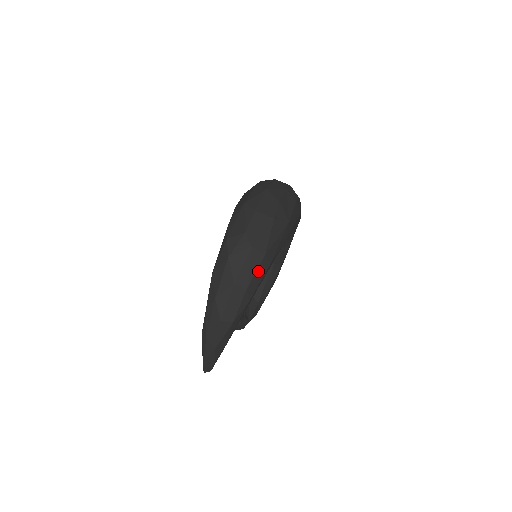
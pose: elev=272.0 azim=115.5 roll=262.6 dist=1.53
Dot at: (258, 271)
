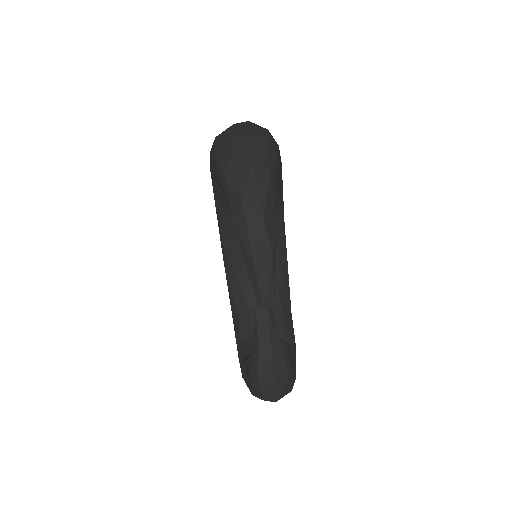
Dot at: (269, 137)
